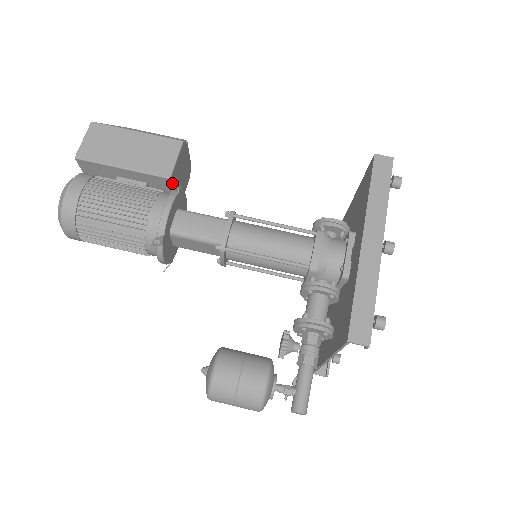
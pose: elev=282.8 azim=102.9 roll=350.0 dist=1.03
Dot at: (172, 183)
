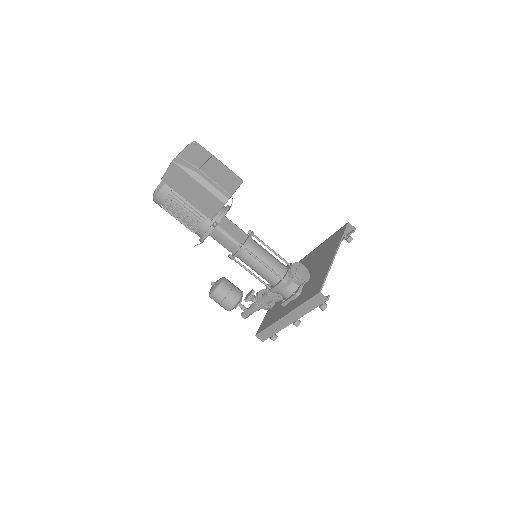
Dot at: occluded
